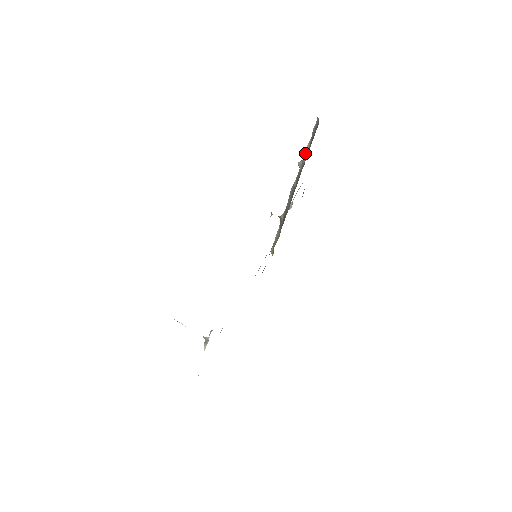
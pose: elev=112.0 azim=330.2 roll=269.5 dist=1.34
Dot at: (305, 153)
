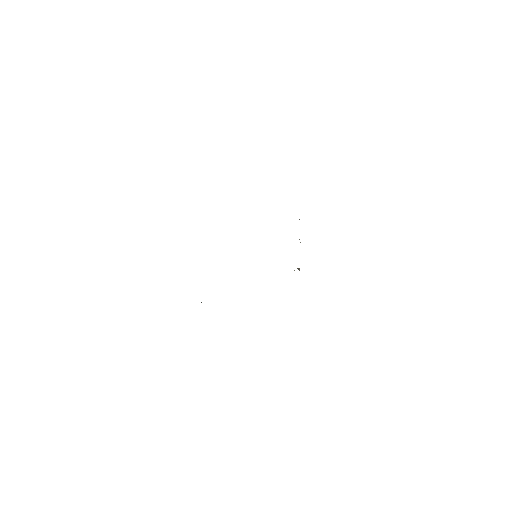
Dot at: occluded
